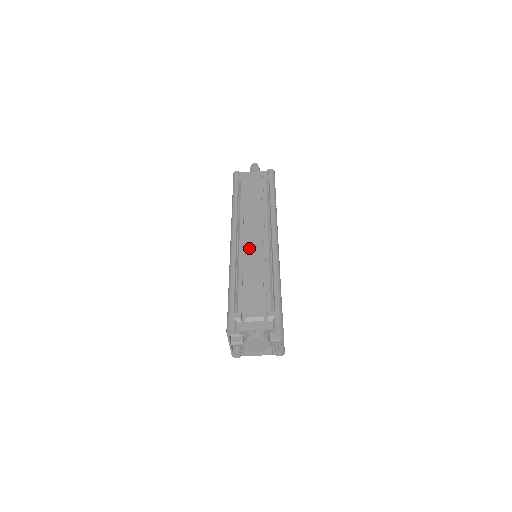
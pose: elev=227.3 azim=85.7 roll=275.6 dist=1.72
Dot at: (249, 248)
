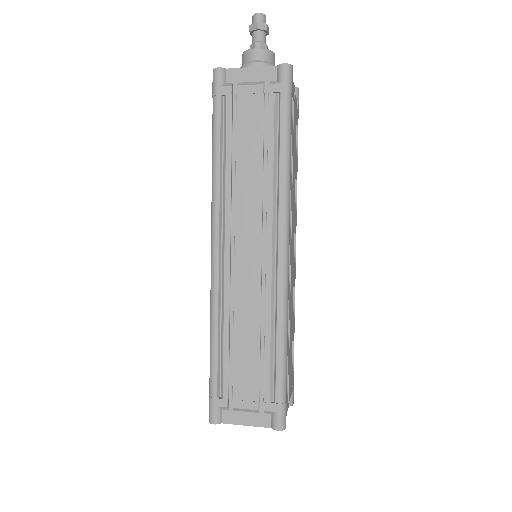
Dot at: (239, 275)
